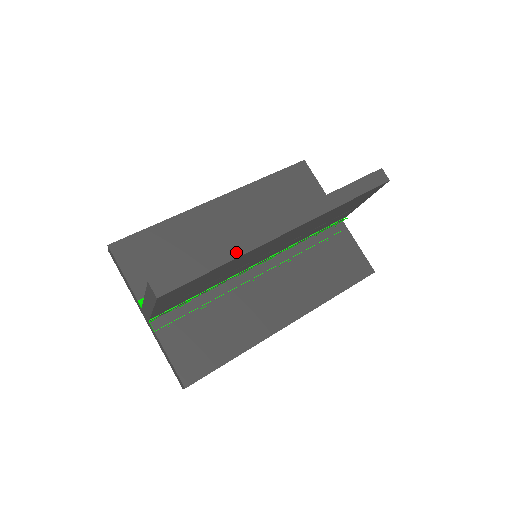
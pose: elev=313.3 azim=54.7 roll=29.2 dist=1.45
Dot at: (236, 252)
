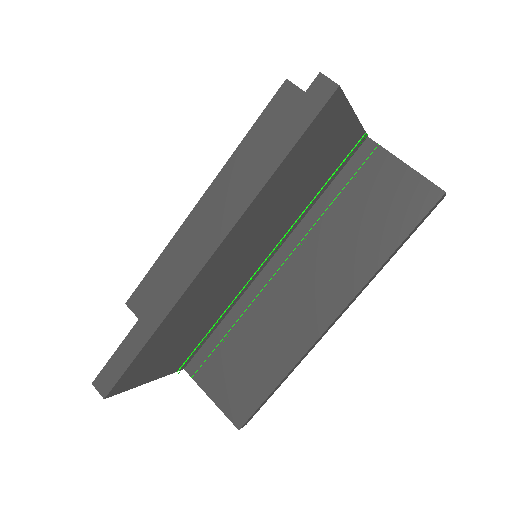
Dot at: (159, 315)
